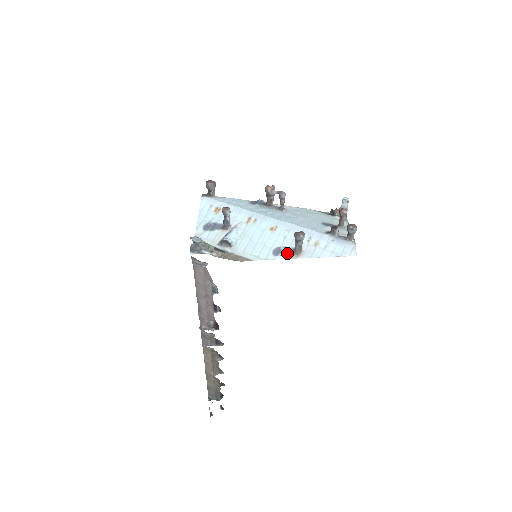
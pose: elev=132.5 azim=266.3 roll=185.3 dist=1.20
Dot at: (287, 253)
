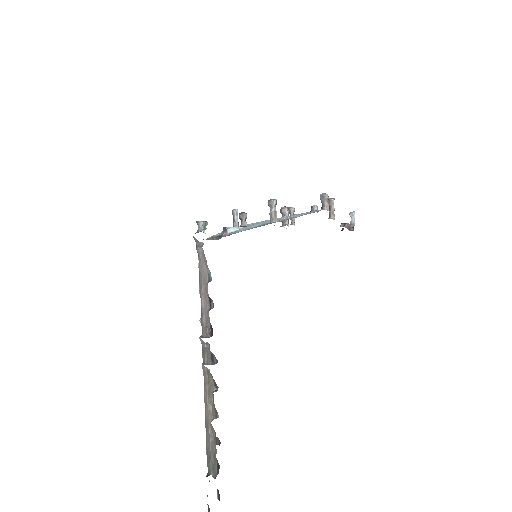
Dot at: (264, 224)
